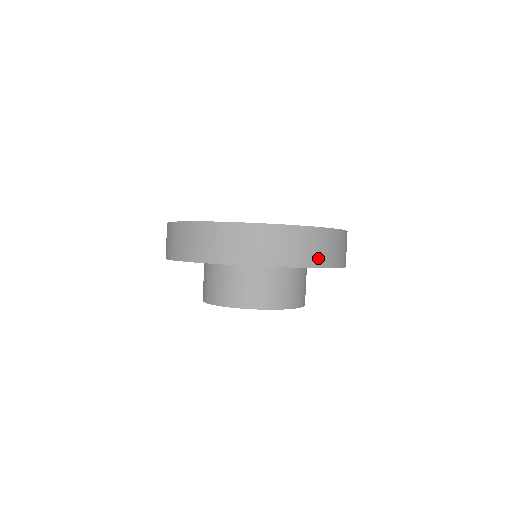
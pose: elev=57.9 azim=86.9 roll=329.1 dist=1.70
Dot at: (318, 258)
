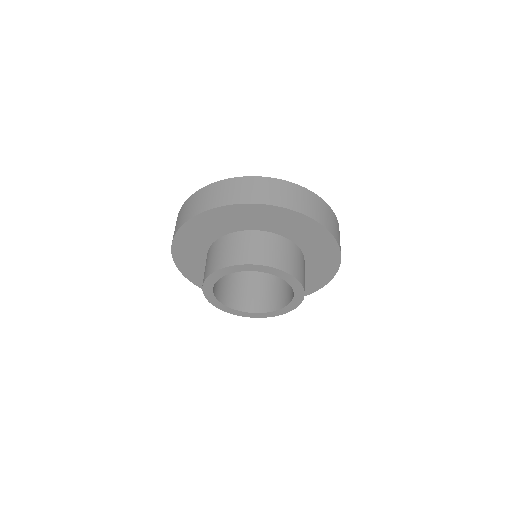
Dot at: occluded
